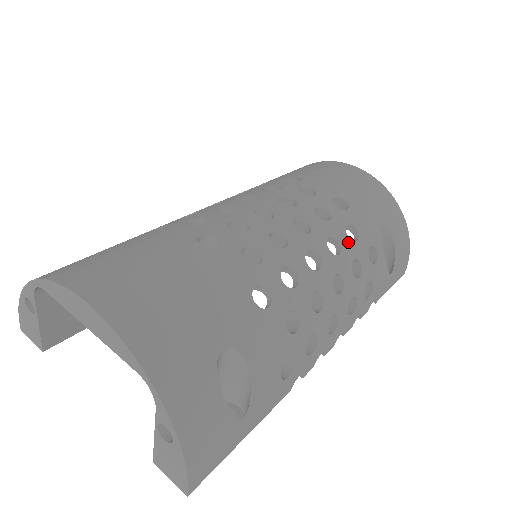
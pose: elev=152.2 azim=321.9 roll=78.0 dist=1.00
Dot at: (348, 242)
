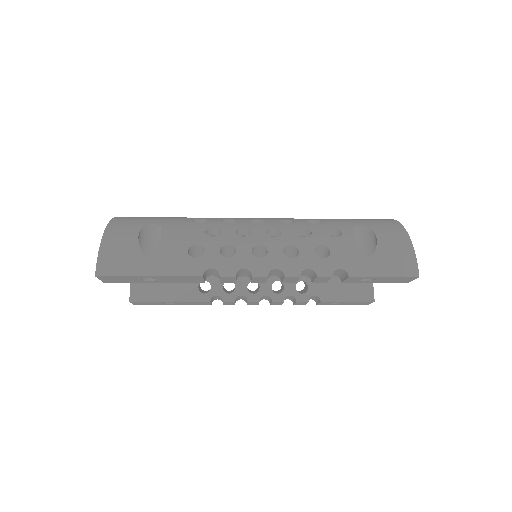
Dot at: (305, 223)
